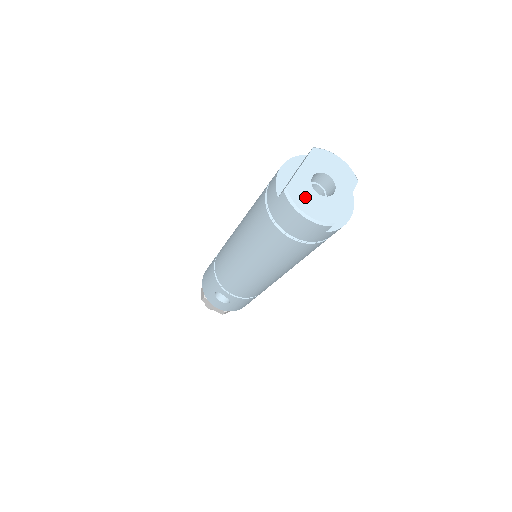
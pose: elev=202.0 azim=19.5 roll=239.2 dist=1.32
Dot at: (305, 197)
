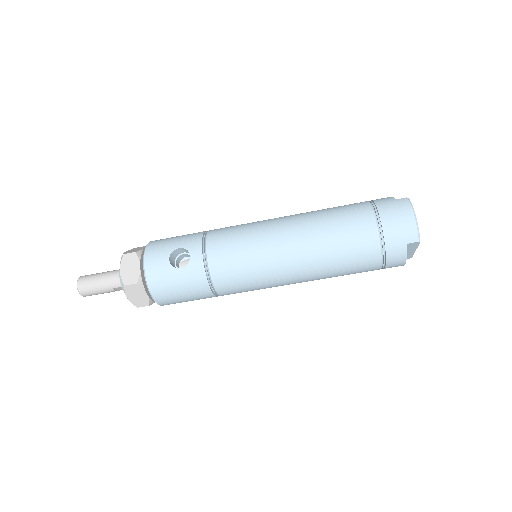
Dot at: occluded
